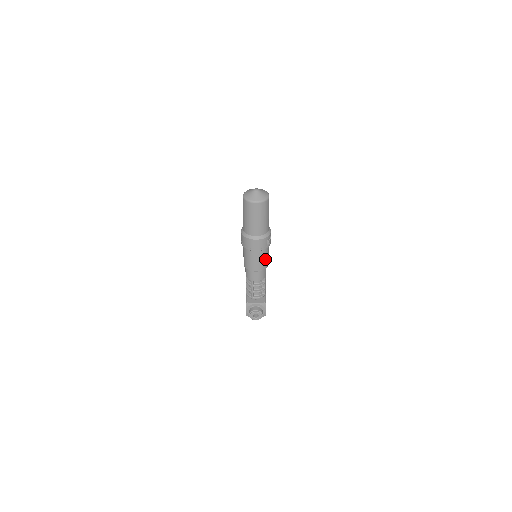
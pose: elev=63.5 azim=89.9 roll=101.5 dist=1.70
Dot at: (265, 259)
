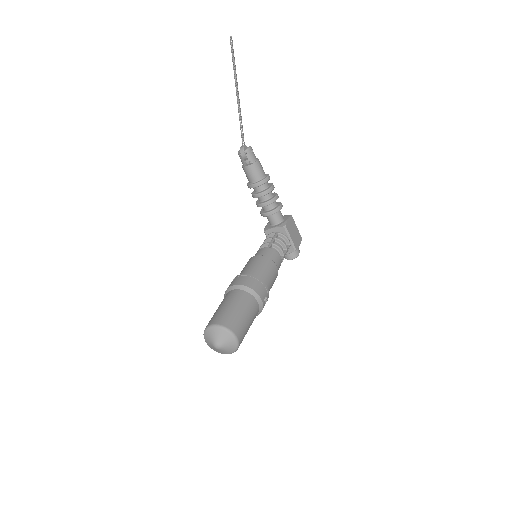
Dot at: (272, 285)
